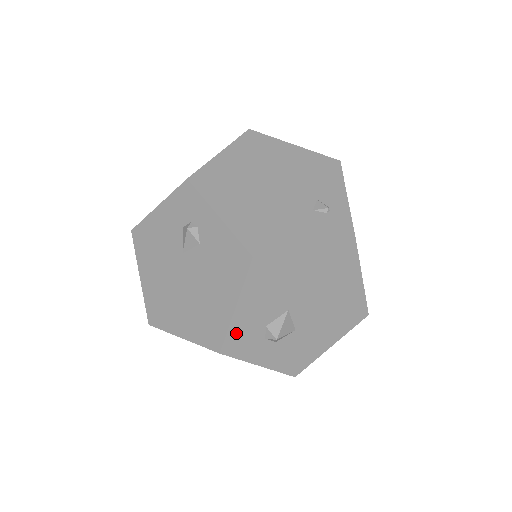
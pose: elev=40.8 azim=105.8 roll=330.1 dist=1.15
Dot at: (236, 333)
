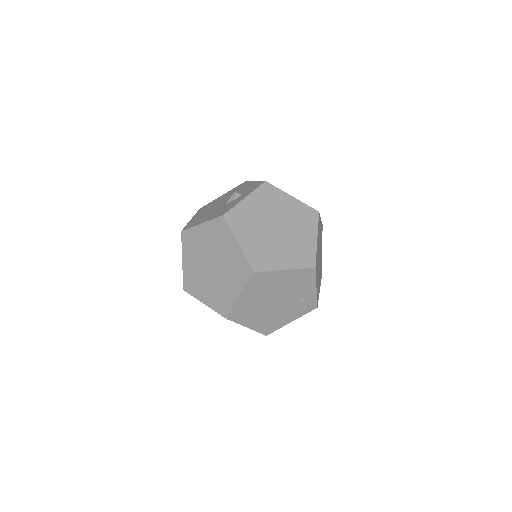
Dot at: occluded
